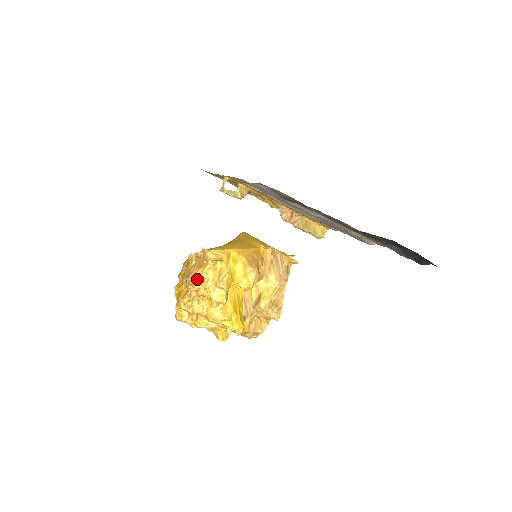
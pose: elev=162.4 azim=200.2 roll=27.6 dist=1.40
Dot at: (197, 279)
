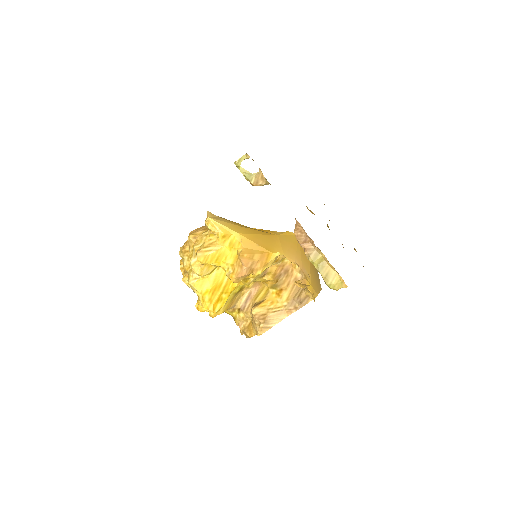
Dot at: (192, 237)
